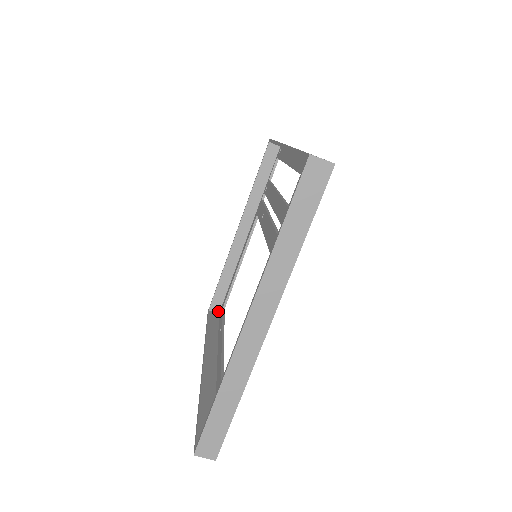
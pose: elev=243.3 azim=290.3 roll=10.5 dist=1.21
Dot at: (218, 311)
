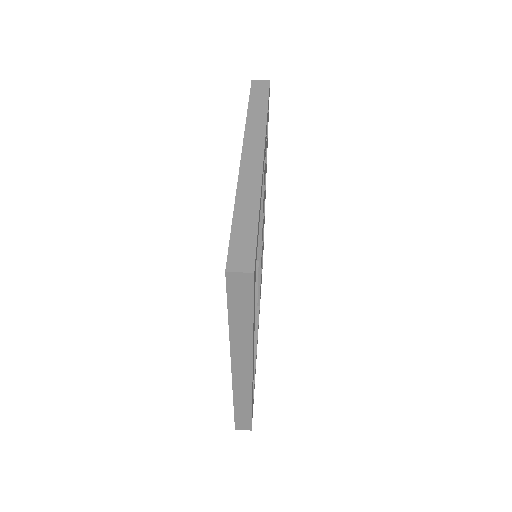
Dot at: occluded
